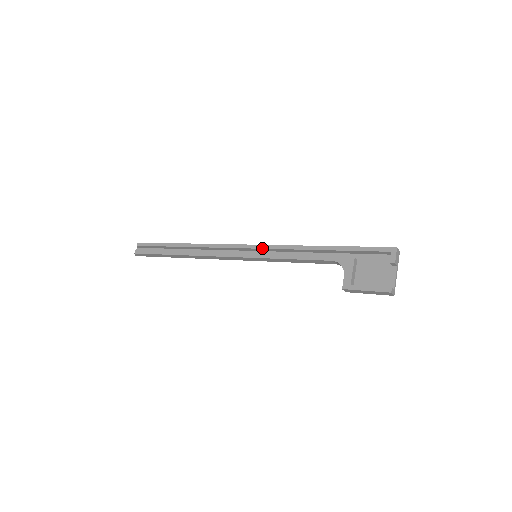
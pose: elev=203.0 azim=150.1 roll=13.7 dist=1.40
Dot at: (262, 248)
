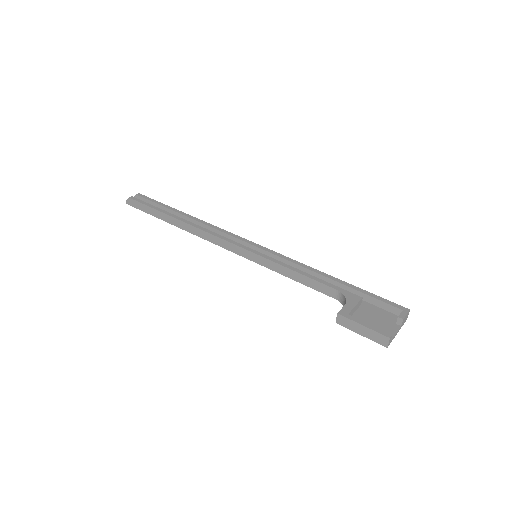
Dot at: (268, 251)
